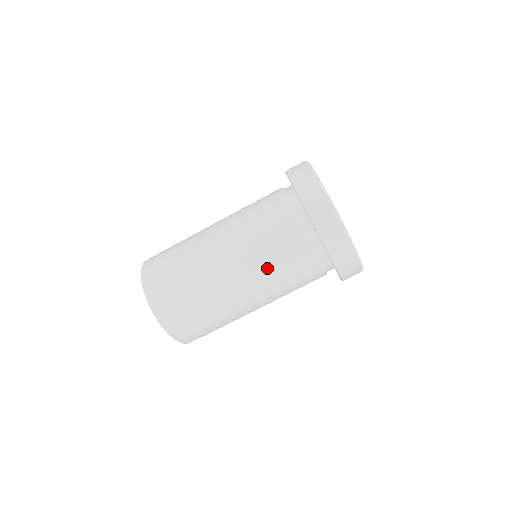
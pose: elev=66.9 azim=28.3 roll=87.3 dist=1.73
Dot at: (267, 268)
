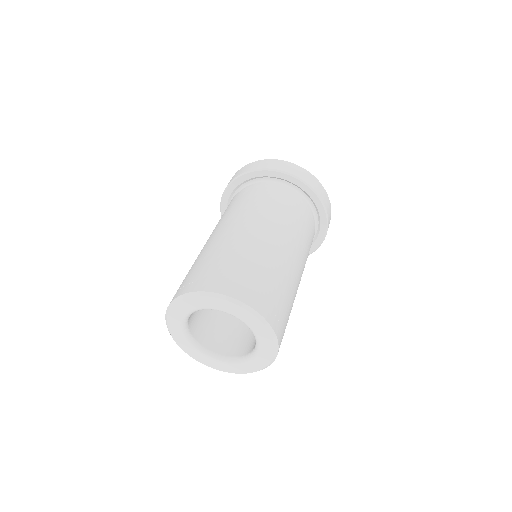
Dot at: (263, 210)
